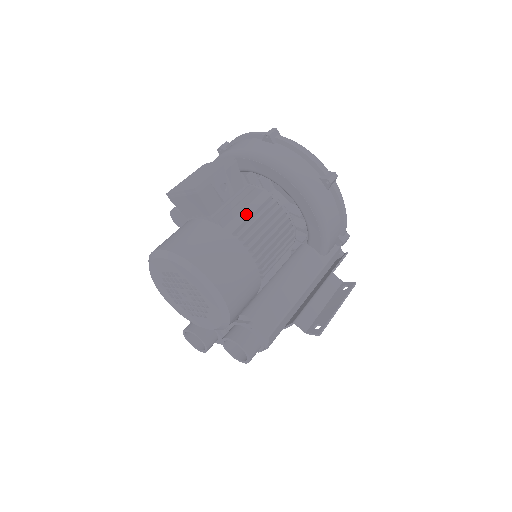
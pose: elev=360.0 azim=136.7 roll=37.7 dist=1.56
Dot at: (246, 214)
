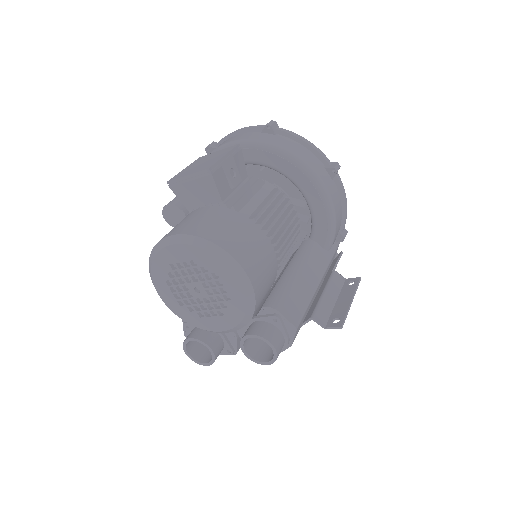
Dot at: (256, 202)
